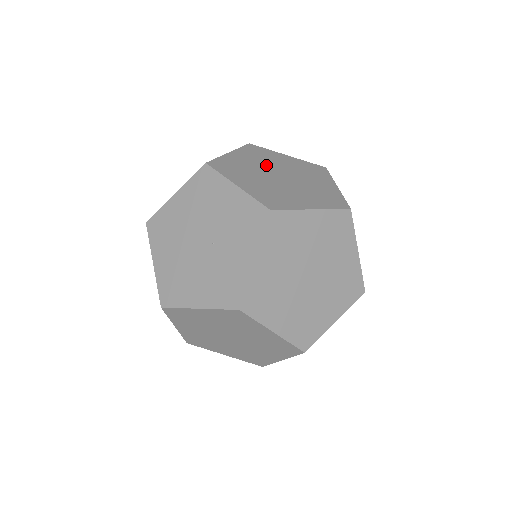
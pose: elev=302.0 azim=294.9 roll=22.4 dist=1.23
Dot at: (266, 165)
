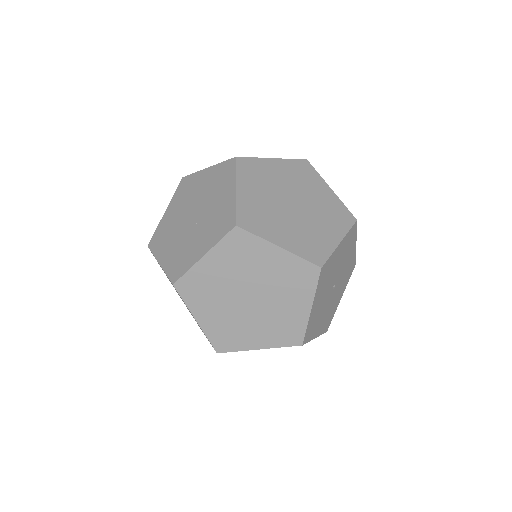
Dot at: (293, 186)
